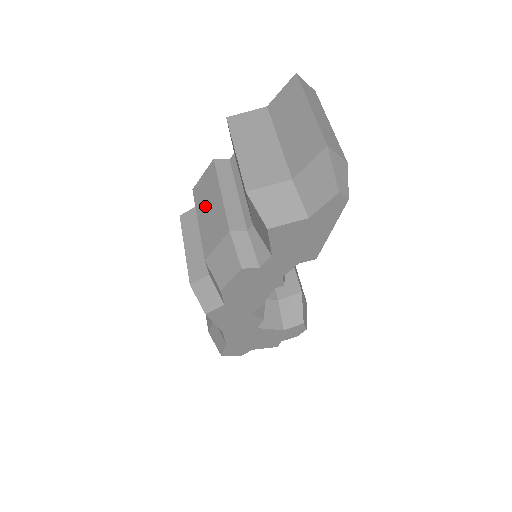
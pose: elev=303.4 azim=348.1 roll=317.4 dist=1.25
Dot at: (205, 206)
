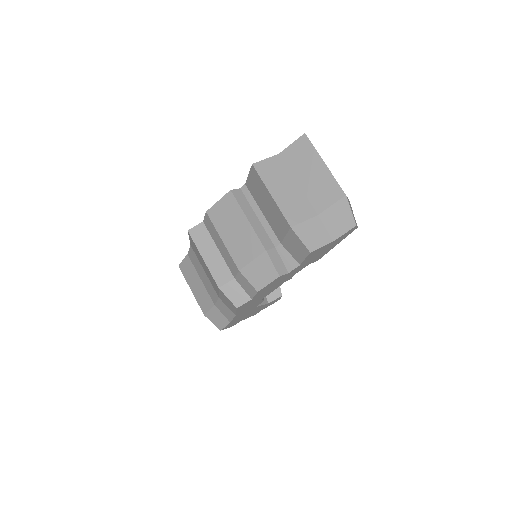
Dot at: (229, 228)
